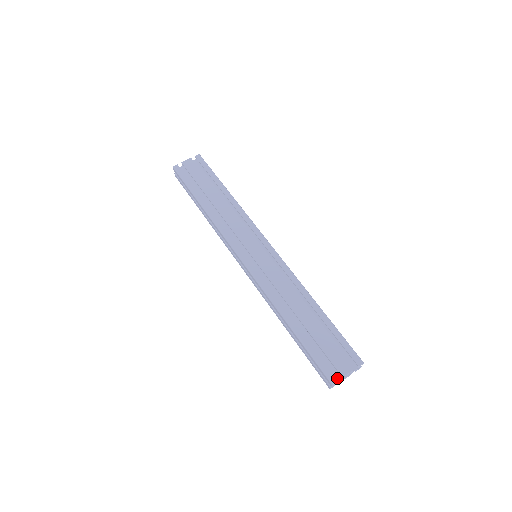
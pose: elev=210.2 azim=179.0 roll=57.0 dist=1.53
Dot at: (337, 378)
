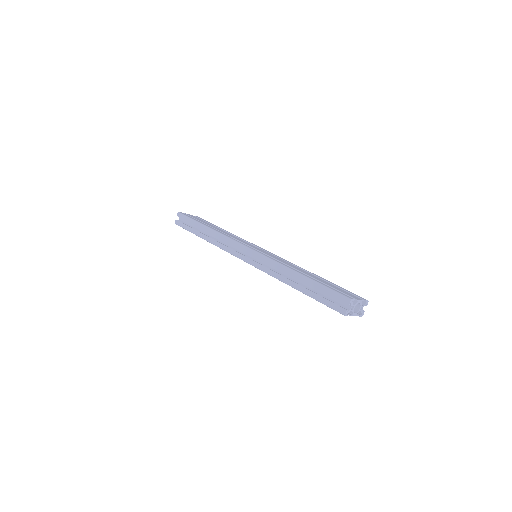
Dot at: (351, 304)
